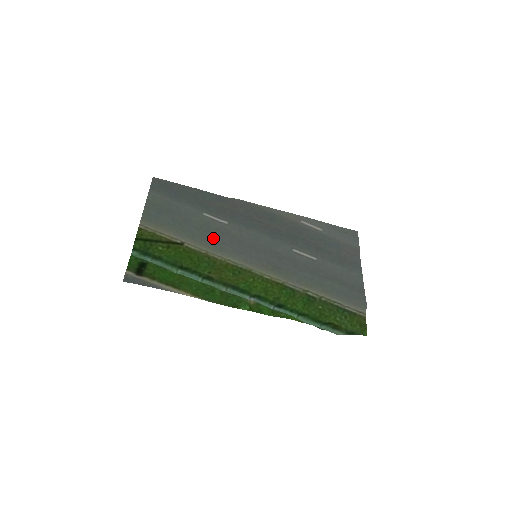
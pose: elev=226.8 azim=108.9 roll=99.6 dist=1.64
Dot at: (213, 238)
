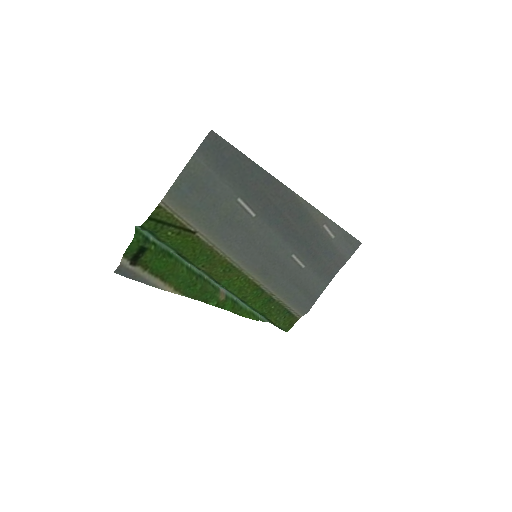
Dot at: (229, 232)
